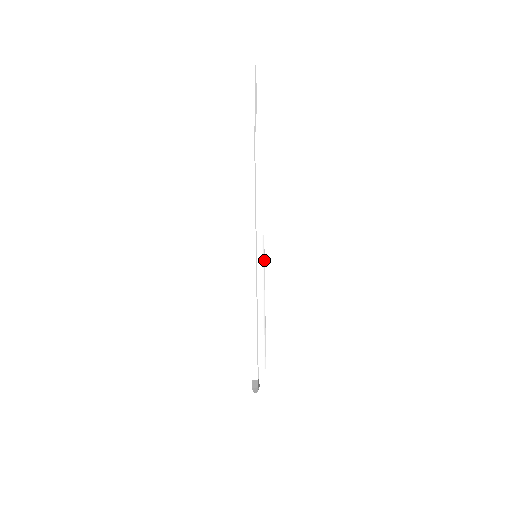
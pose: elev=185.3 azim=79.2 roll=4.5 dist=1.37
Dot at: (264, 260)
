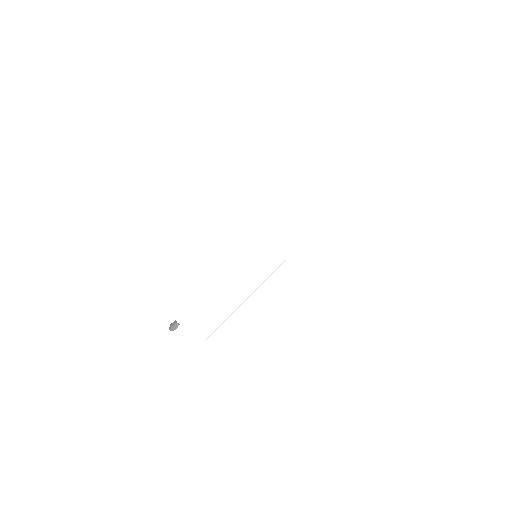
Dot at: (267, 271)
